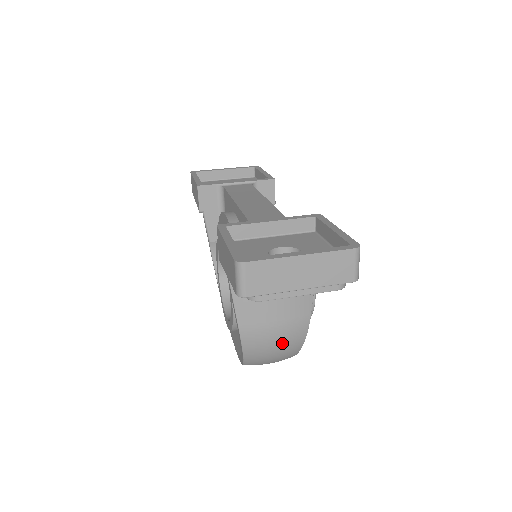
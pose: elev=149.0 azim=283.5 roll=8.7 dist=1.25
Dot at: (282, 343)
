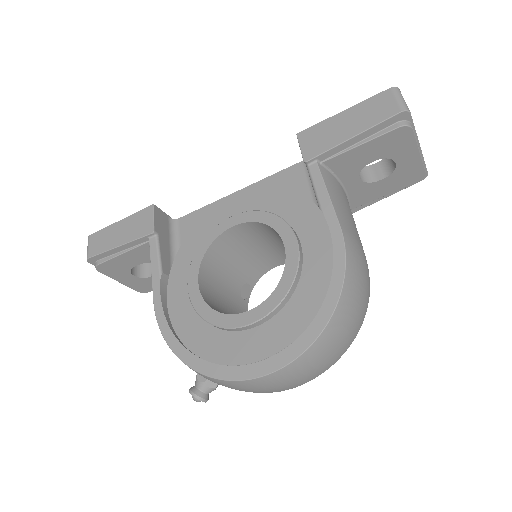
Dot at: (366, 279)
